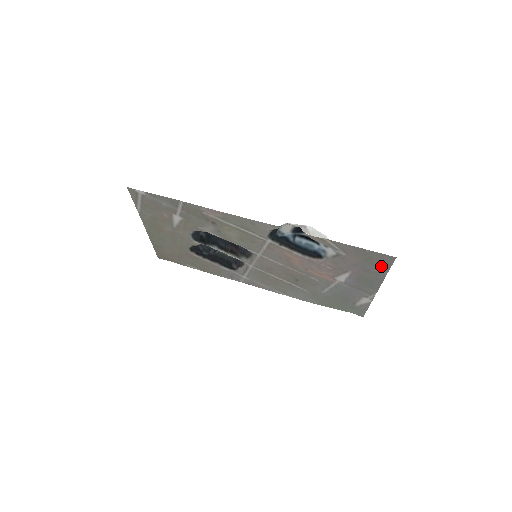
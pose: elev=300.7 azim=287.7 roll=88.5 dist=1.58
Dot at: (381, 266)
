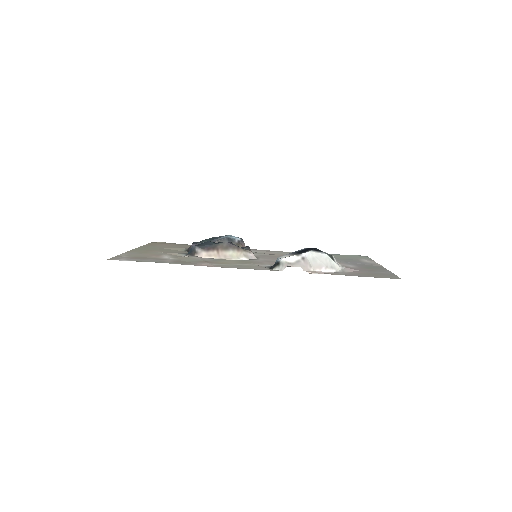
Dot at: (386, 274)
